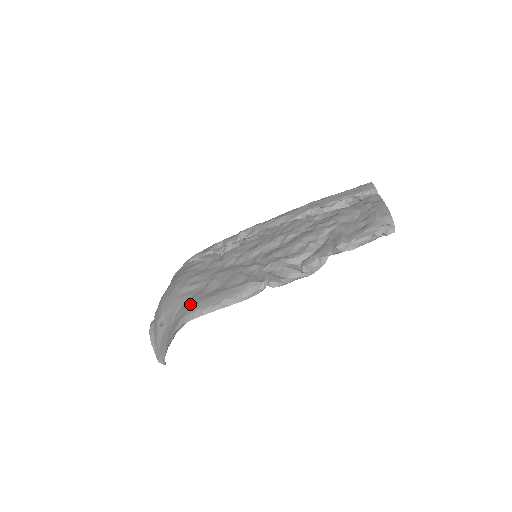
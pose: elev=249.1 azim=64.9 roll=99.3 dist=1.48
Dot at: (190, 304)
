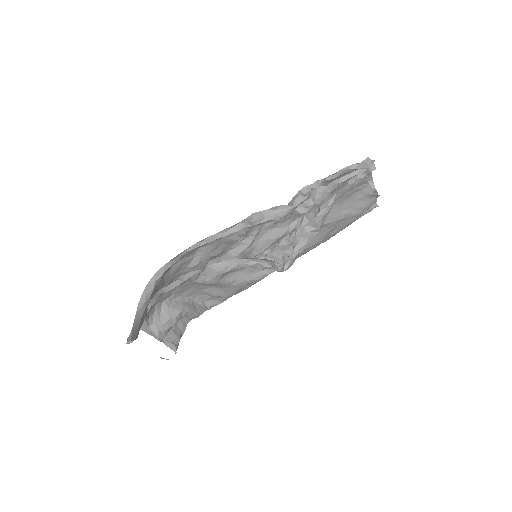
Dot at: (173, 266)
